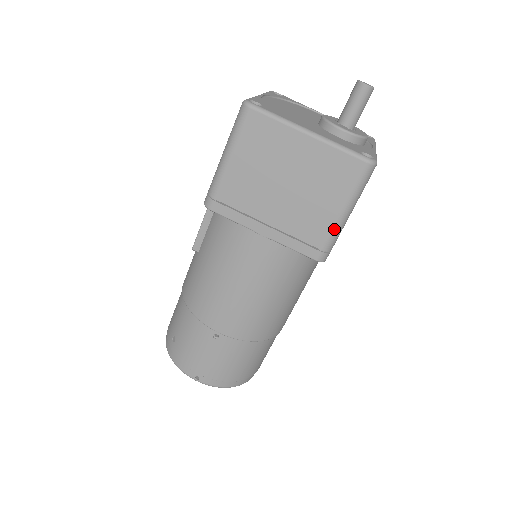
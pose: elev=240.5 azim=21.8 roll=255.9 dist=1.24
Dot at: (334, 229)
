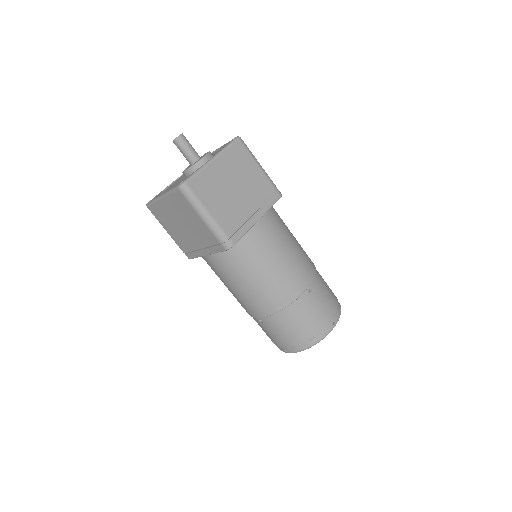
Dot at: (211, 229)
